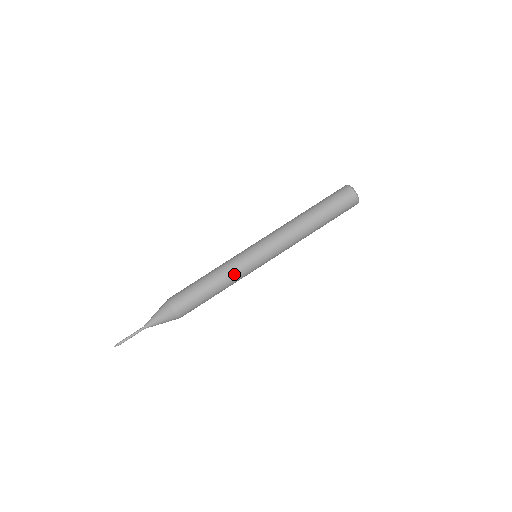
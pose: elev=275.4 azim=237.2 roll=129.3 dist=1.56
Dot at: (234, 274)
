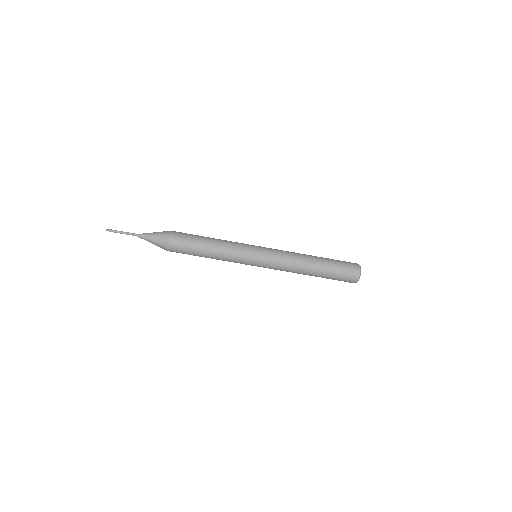
Dot at: (231, 251)
